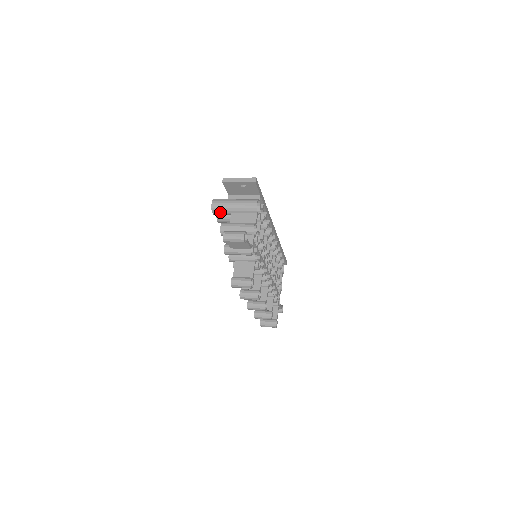
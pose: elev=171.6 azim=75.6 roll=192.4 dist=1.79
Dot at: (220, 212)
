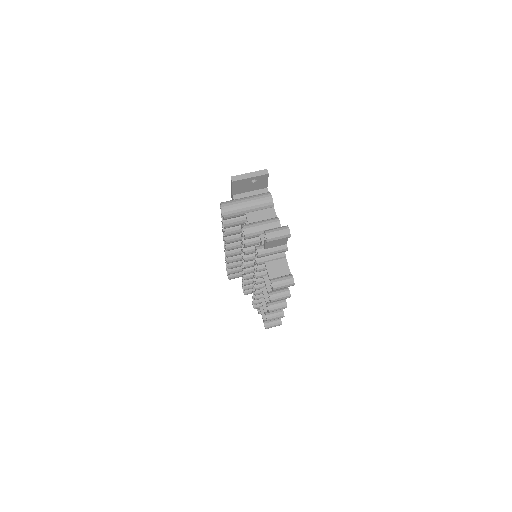
Dot at: (233, 215)
